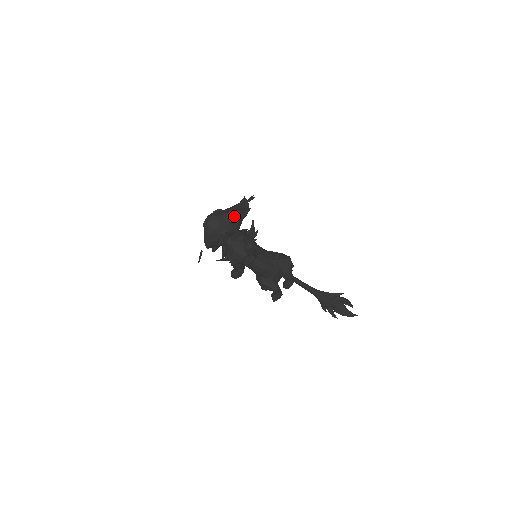
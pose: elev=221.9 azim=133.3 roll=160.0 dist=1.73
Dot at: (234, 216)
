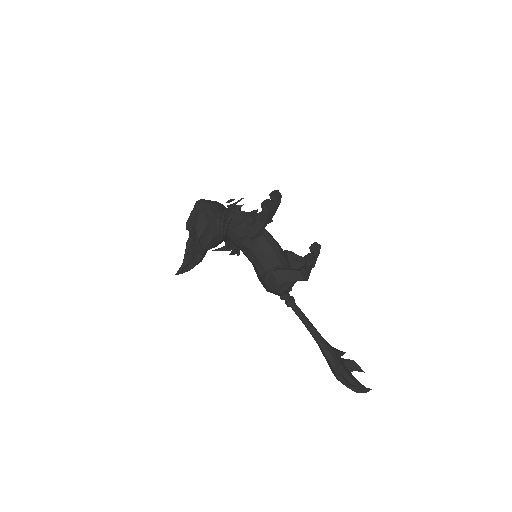
Dot at: (225, 207)
